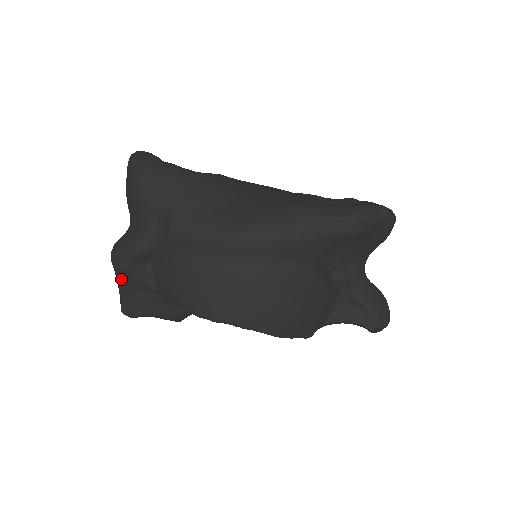
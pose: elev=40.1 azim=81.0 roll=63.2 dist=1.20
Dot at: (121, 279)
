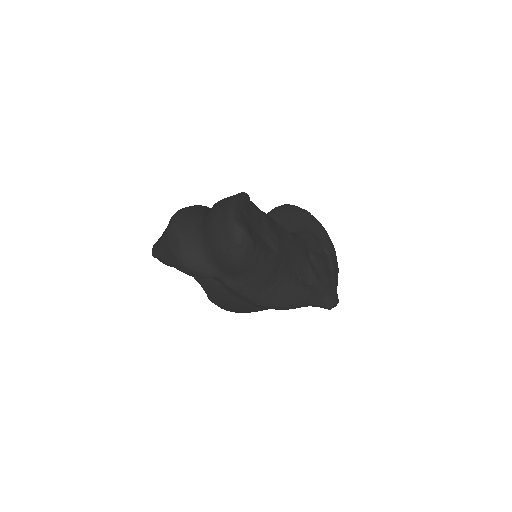
Dot at: (176, 268)
